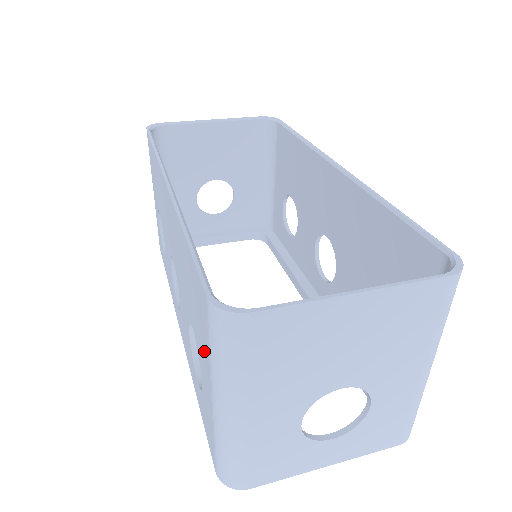
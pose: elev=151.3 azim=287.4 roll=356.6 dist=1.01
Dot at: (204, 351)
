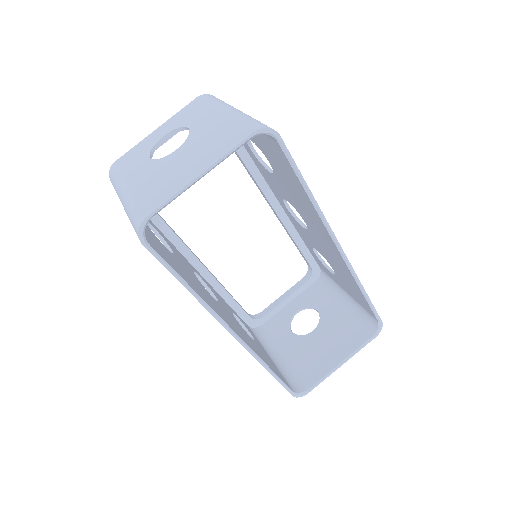
Dot at: occluded
